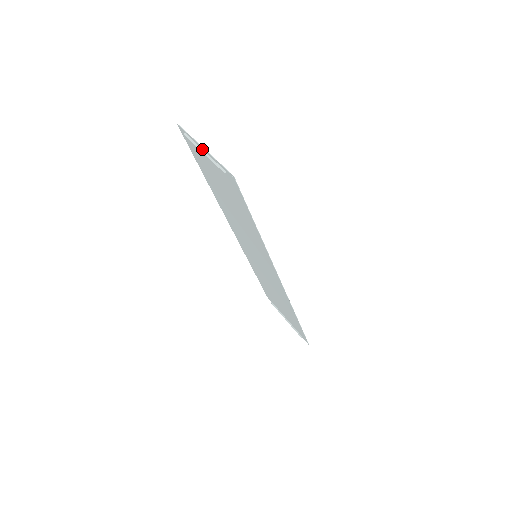
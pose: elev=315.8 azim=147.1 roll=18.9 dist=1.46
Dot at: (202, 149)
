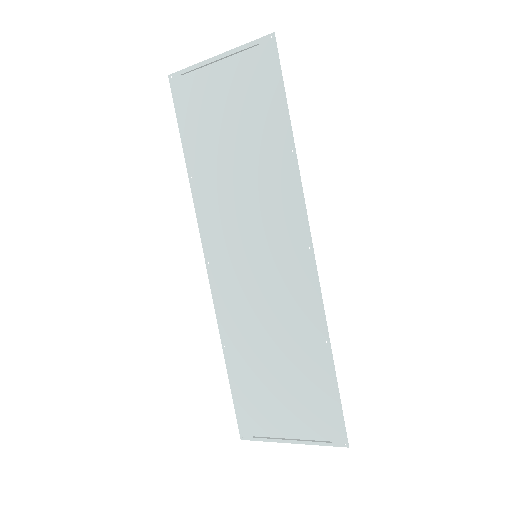
Dot at: (214, 62)
